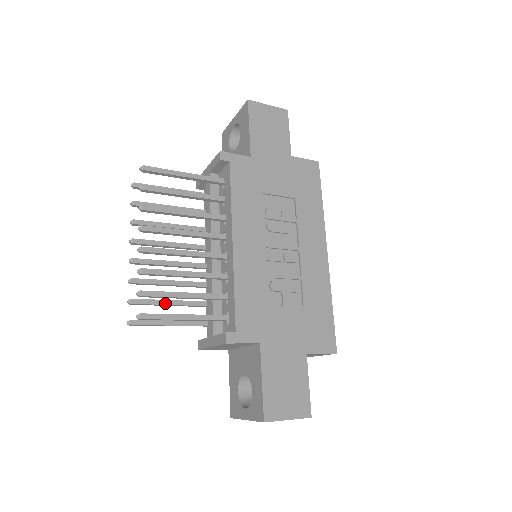
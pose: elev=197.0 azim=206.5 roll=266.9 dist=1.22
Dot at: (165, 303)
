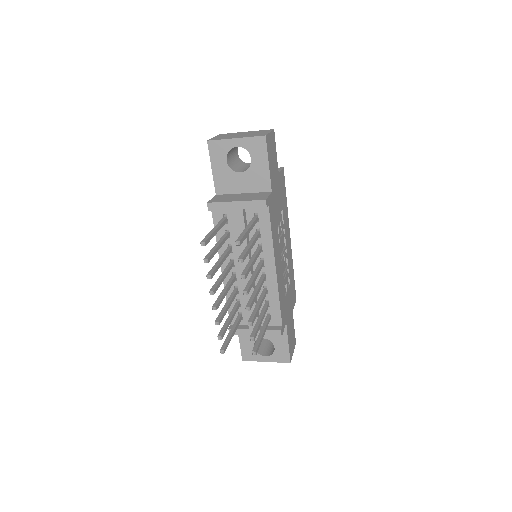
Dot at: (230, 323)
